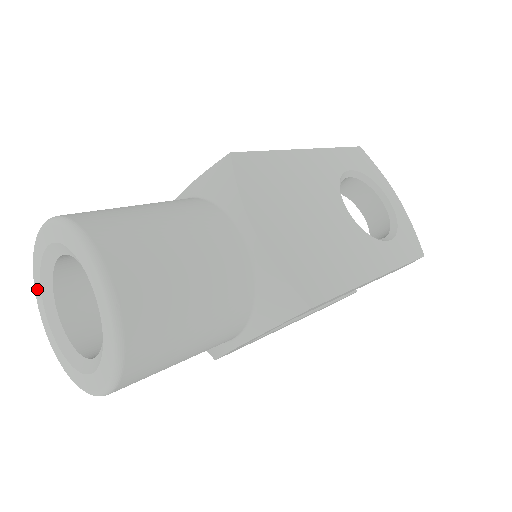
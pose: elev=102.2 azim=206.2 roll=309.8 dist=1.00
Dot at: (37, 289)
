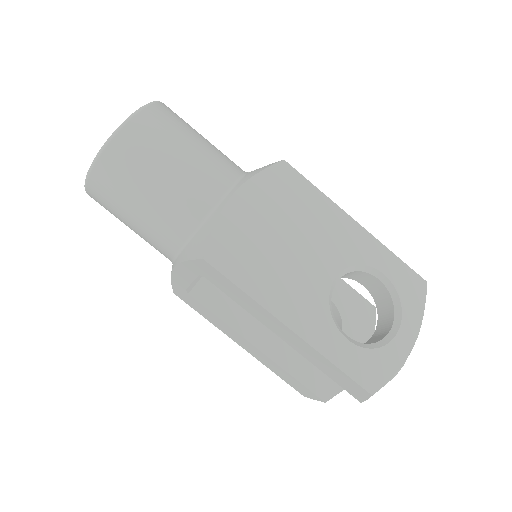
Dot at: occluded
